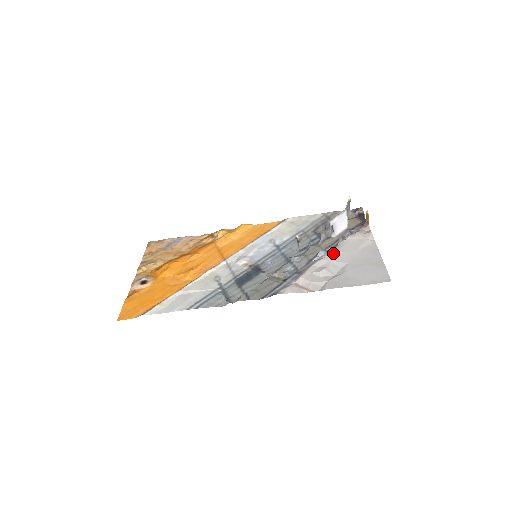
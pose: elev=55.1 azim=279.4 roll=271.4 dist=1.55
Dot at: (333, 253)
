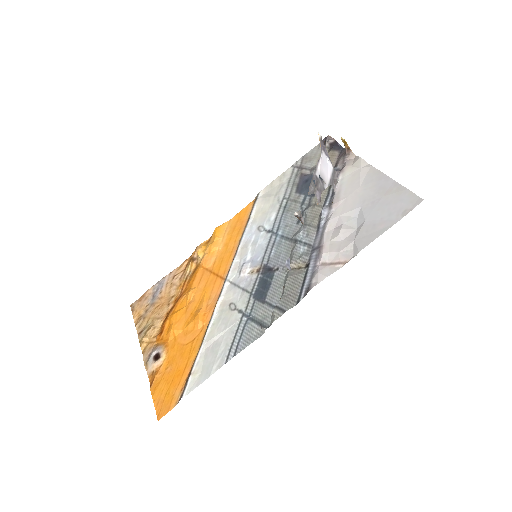
Dot at: (337, 205)
